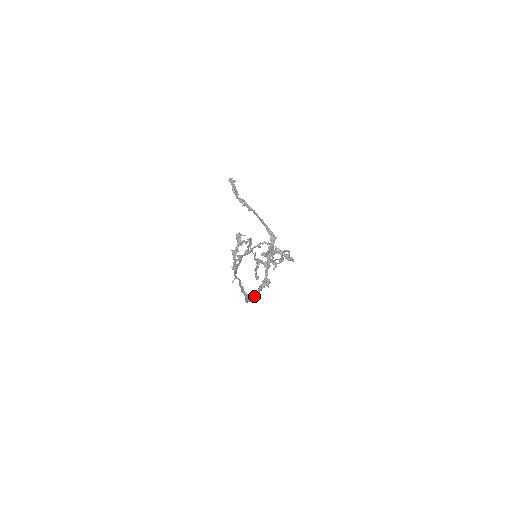
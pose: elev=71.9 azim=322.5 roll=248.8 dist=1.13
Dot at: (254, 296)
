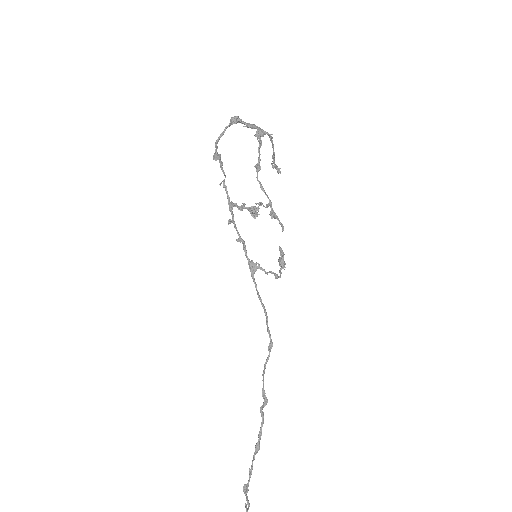
Dot at: (223, 133)
